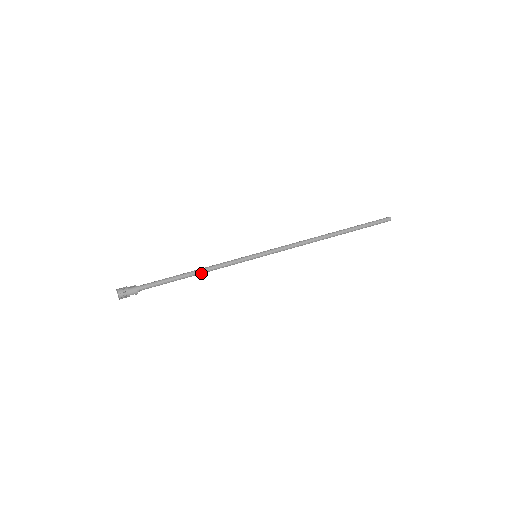
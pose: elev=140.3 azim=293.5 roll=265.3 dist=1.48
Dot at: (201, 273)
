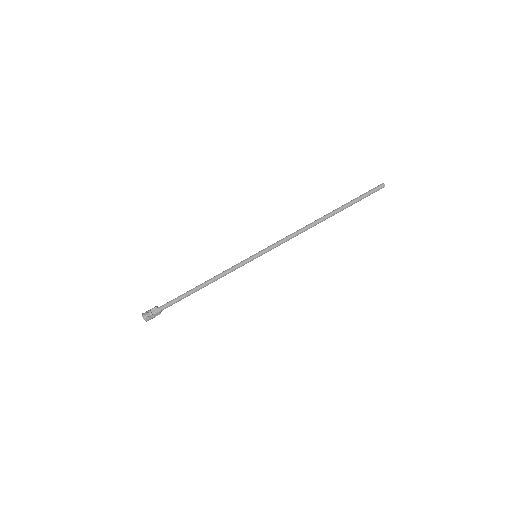
Dot at: (210, 283)
